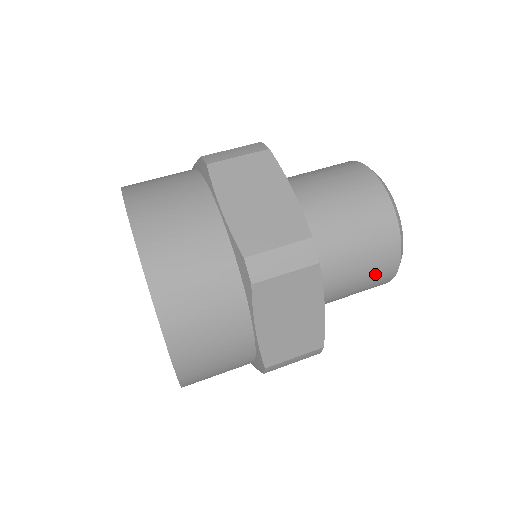
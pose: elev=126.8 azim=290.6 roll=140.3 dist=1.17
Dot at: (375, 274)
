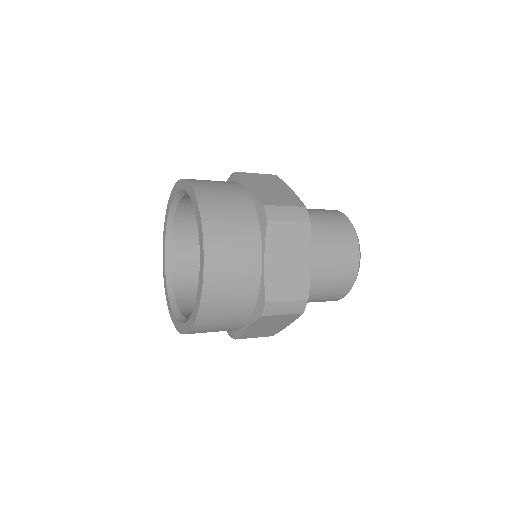
Dot at: (342, 269)
